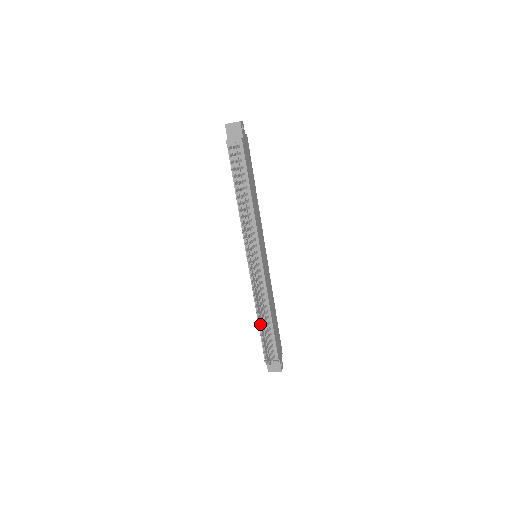
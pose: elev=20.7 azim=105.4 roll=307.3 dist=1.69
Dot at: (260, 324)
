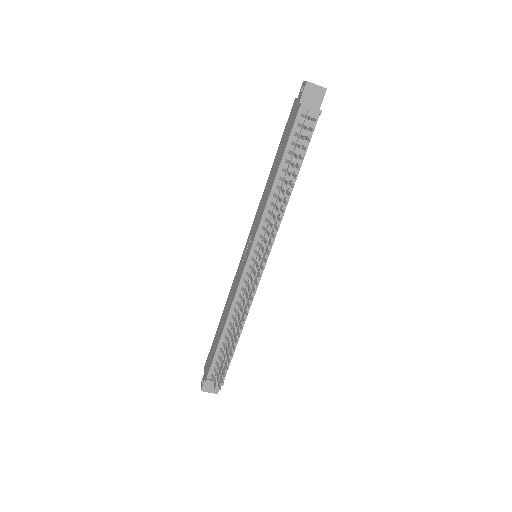
Dot at: (223, 337)
